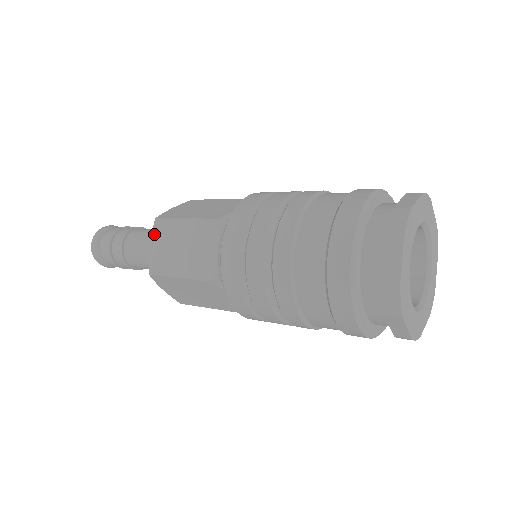
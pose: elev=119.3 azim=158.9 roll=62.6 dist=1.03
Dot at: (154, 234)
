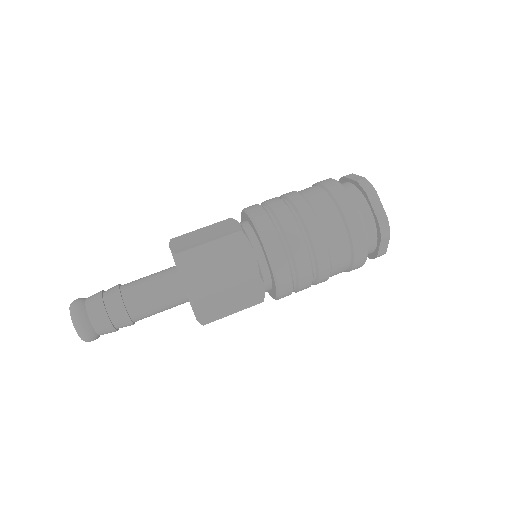
Dot at: (181, 267)
